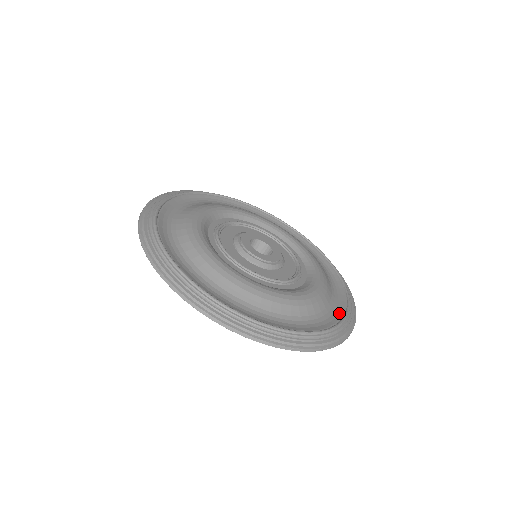
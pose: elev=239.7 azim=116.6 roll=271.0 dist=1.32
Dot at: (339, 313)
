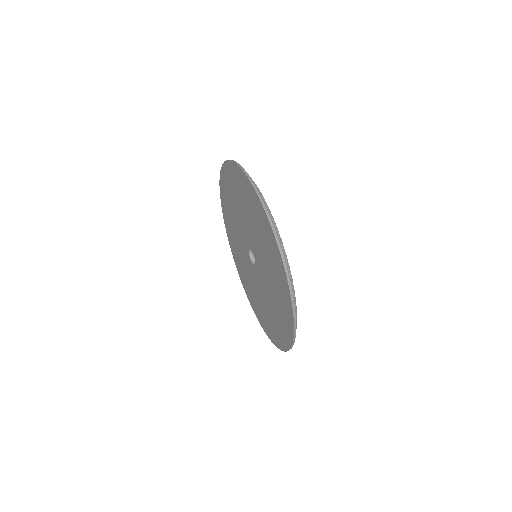
Dot at: occluded
